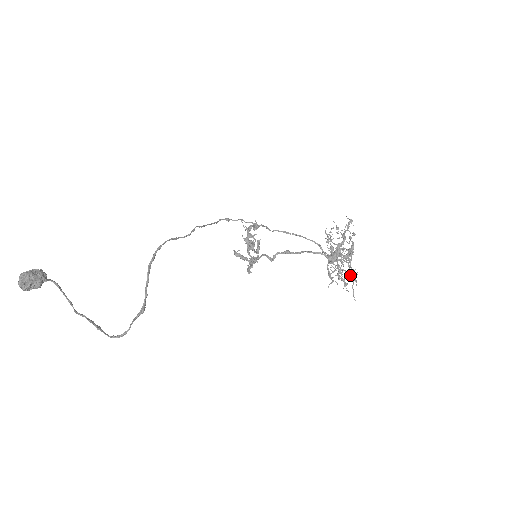
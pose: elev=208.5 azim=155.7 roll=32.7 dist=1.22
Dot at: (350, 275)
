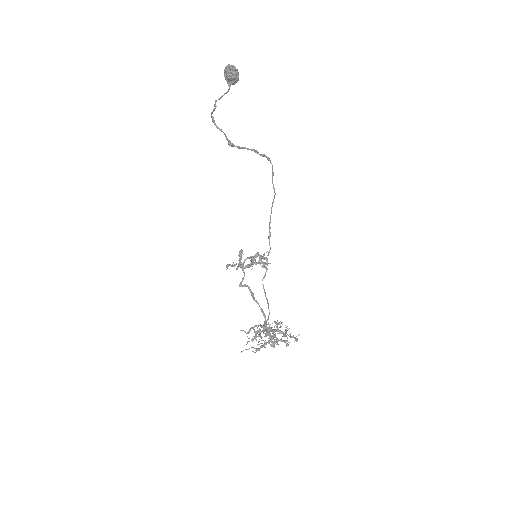
Dot at: (260, 343)
